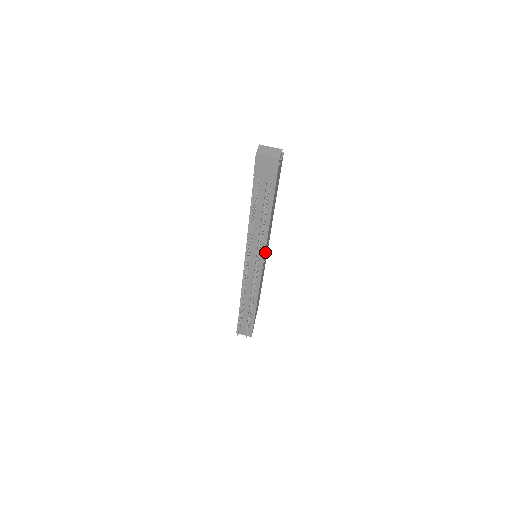
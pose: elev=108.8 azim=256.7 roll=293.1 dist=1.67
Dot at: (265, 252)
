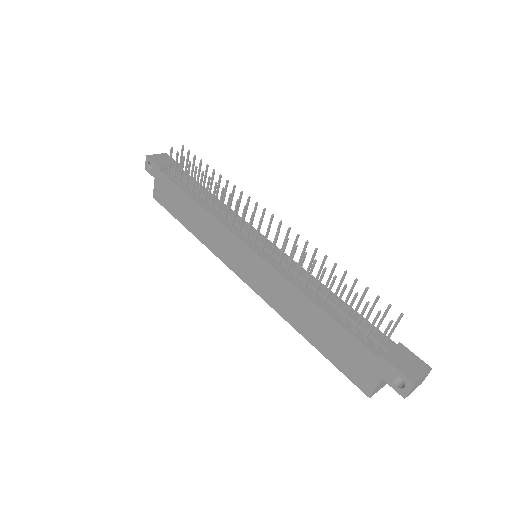
Dot at: occluded
